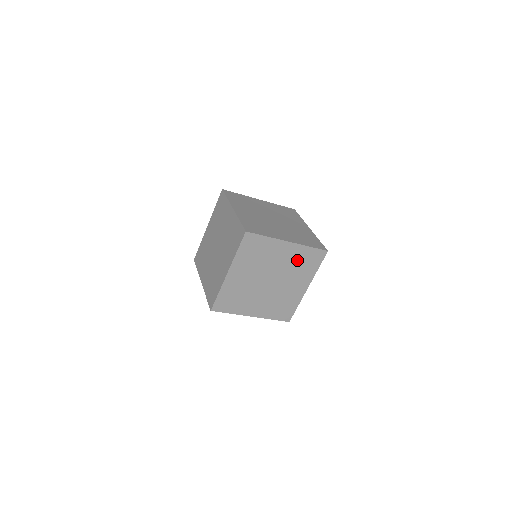
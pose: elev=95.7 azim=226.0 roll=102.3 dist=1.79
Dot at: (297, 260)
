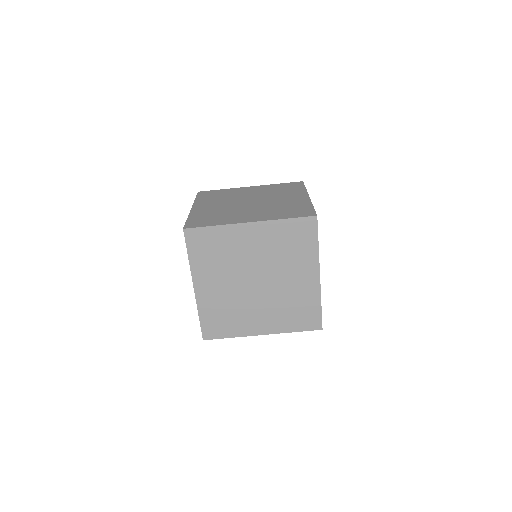
Dot at: (298, 300)
